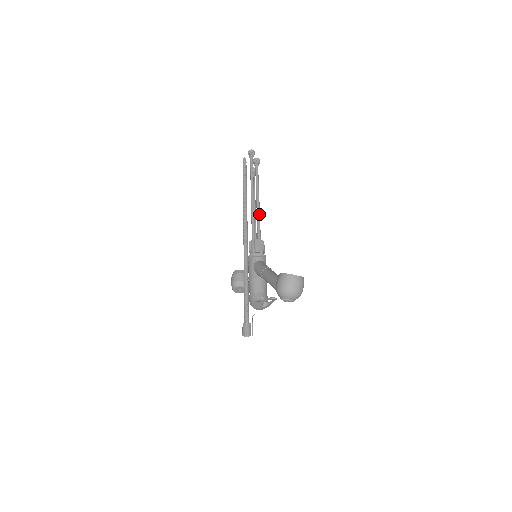
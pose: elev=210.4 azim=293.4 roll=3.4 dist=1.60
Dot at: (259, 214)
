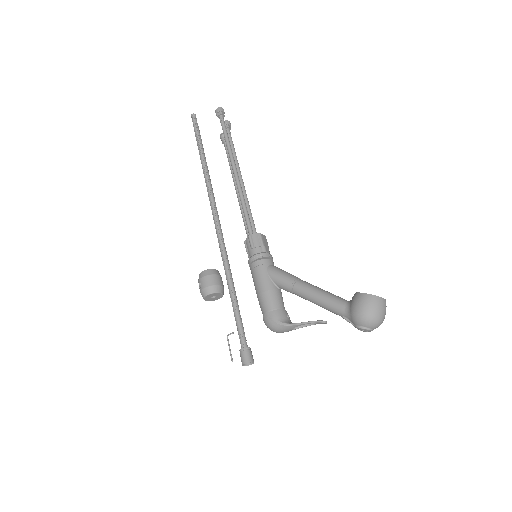
Dot at: occluded
